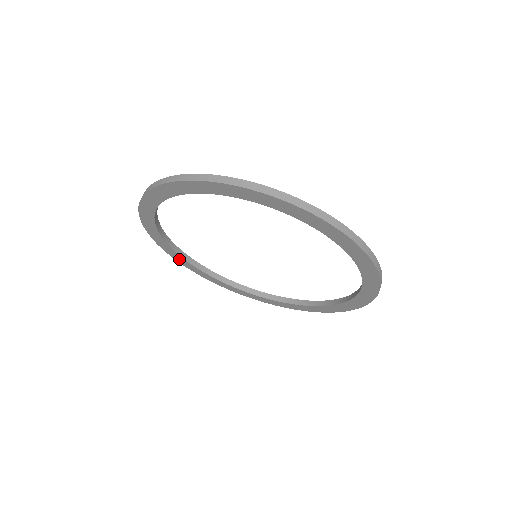
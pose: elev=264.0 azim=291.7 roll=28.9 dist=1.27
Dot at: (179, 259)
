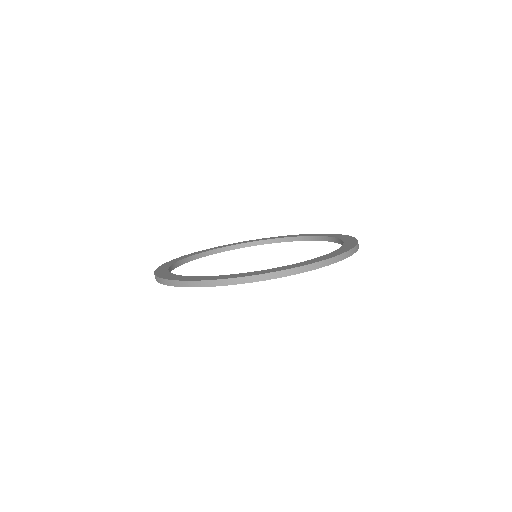
Dot at: occluded
